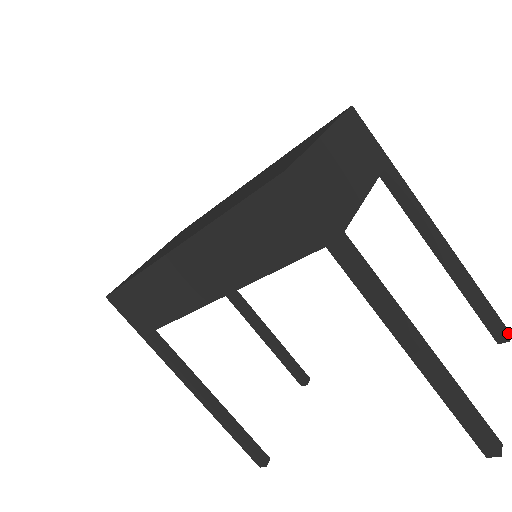
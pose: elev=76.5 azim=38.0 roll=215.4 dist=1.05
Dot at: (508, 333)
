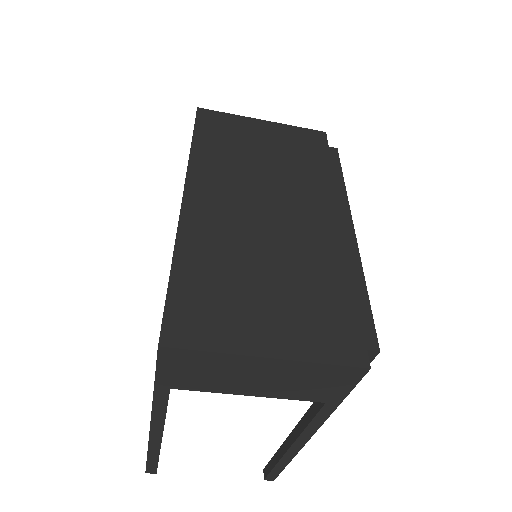
Dot at: (271, 479)
